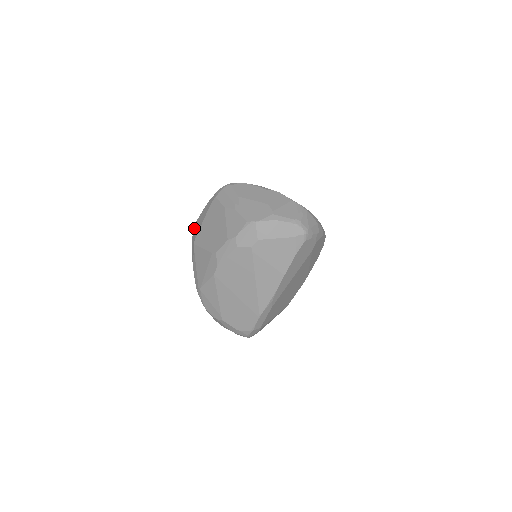
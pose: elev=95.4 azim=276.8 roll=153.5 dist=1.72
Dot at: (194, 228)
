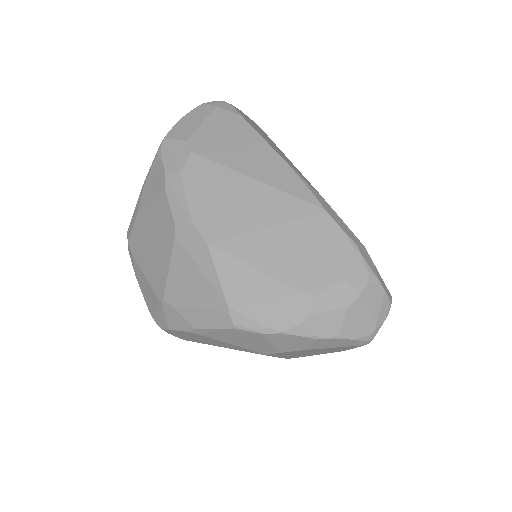
Dot at: (155, 319)
